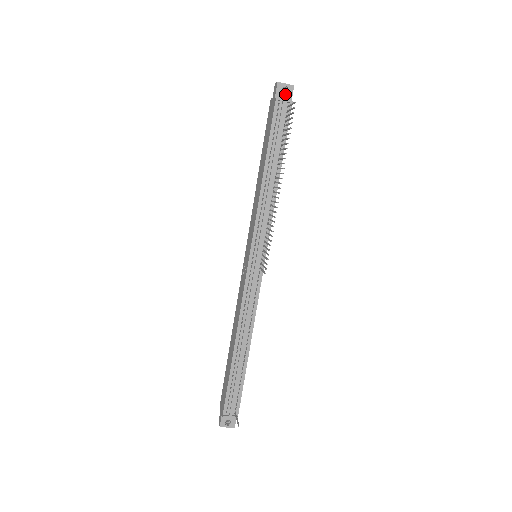
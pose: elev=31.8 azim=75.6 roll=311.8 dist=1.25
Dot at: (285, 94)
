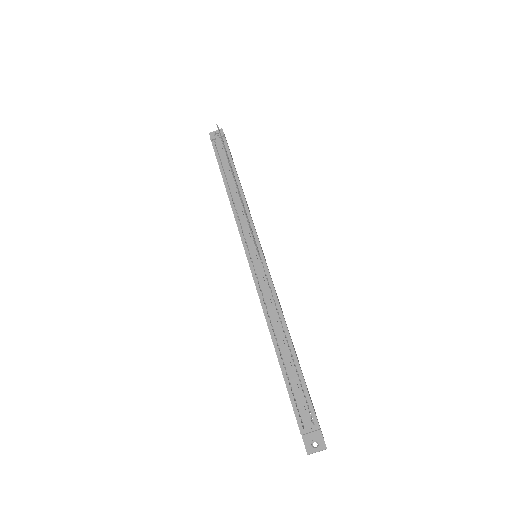
Dot at: occluded
